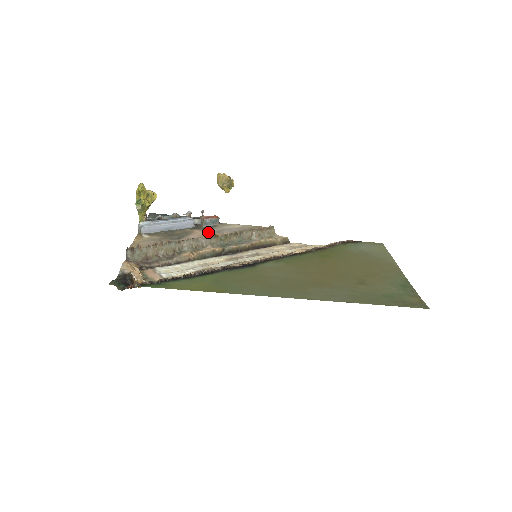
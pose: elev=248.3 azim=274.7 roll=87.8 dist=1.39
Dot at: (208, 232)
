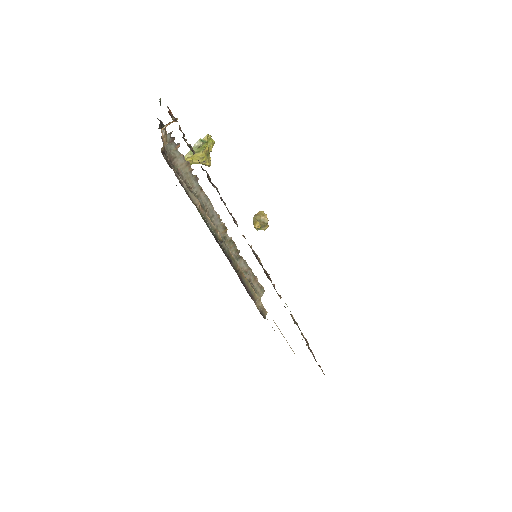
Dot at: occluded
